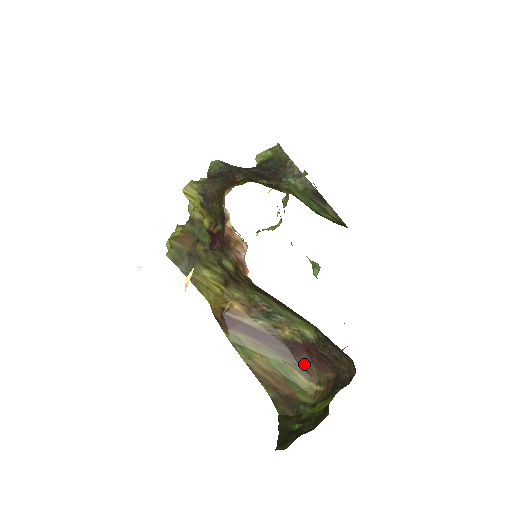
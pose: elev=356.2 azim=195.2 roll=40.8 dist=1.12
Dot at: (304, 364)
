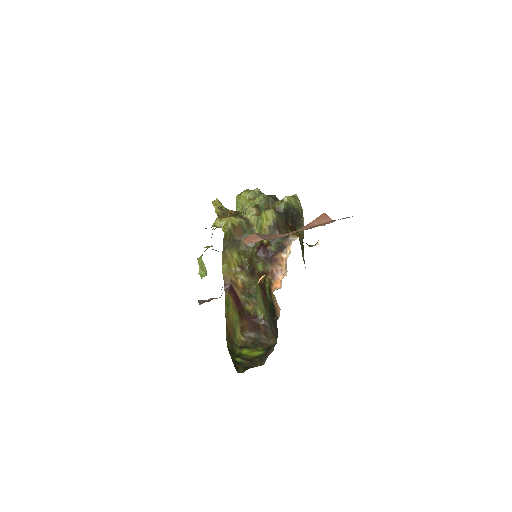
Dot at: (244, 325)
